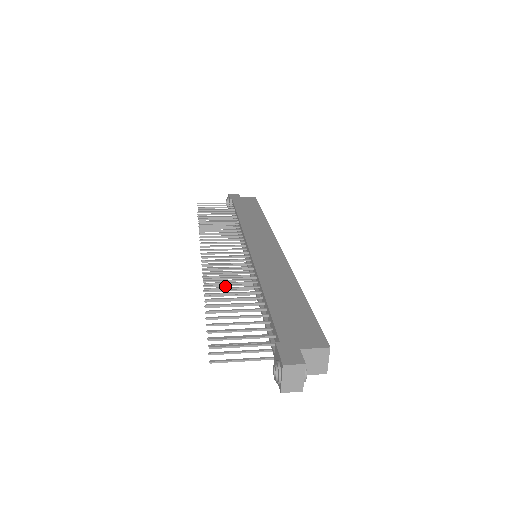
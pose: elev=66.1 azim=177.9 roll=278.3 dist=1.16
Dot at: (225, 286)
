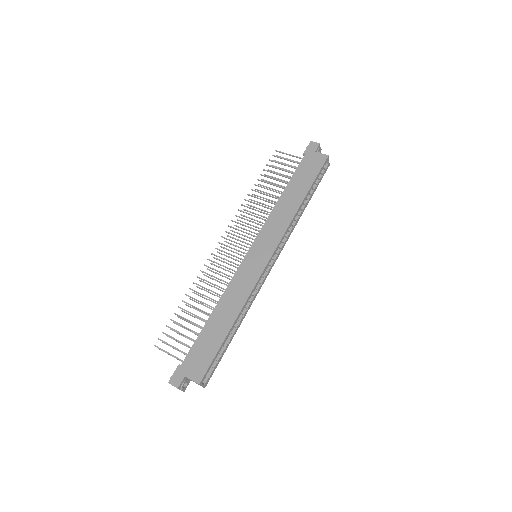
Dot at: (215, 280)
